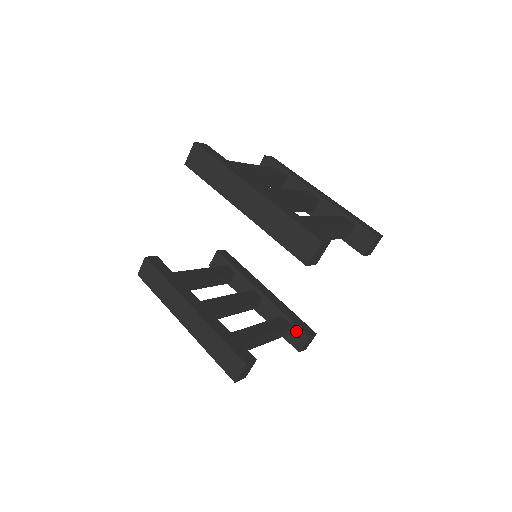
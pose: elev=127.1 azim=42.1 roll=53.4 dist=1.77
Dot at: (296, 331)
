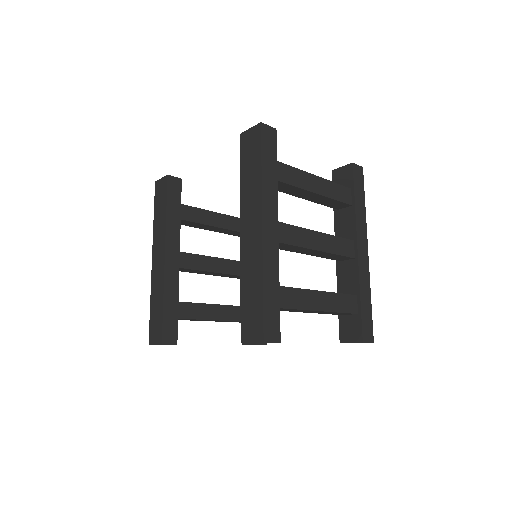
Dot at: occluded
